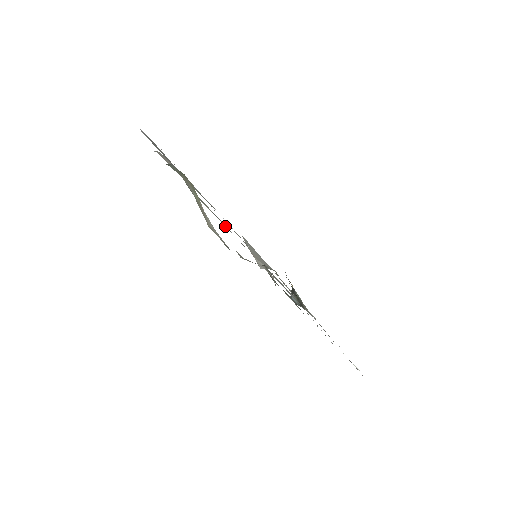
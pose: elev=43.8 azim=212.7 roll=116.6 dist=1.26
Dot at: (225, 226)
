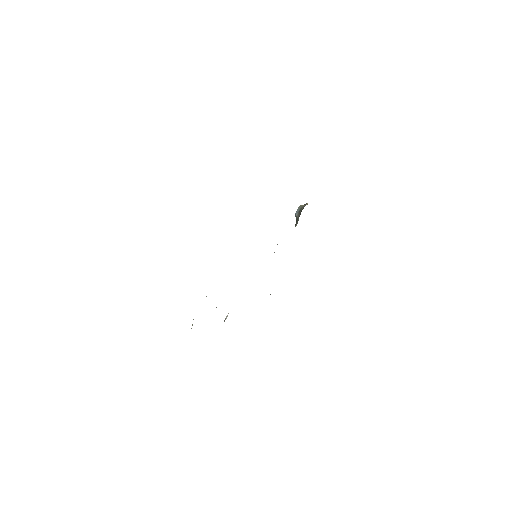
Dot at: occluded
